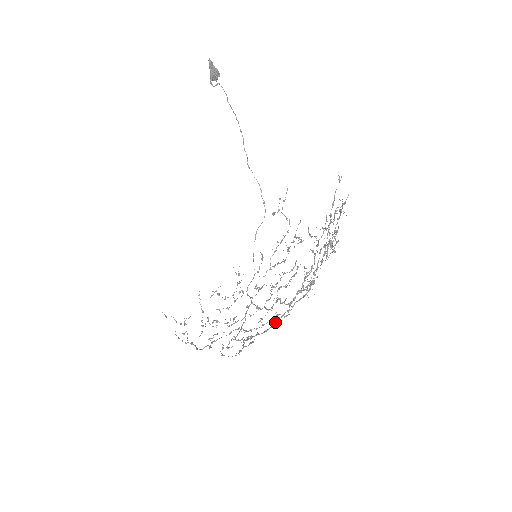
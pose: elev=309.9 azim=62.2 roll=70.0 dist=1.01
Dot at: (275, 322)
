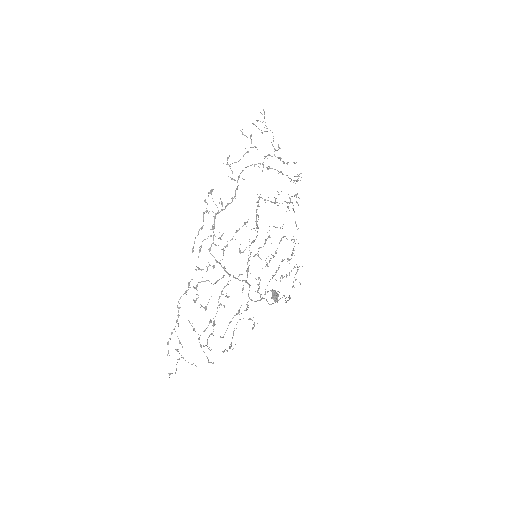
Dot at: (227, 163)
